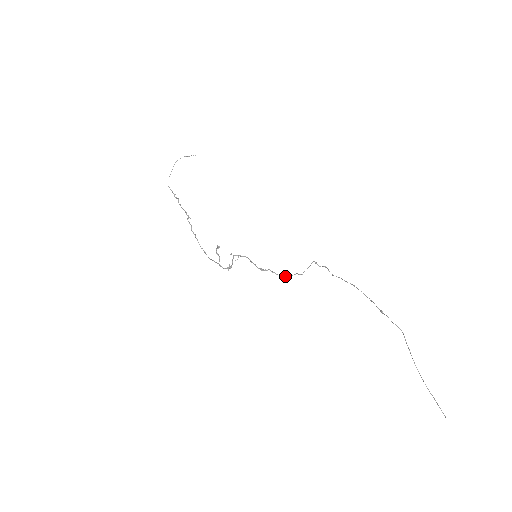
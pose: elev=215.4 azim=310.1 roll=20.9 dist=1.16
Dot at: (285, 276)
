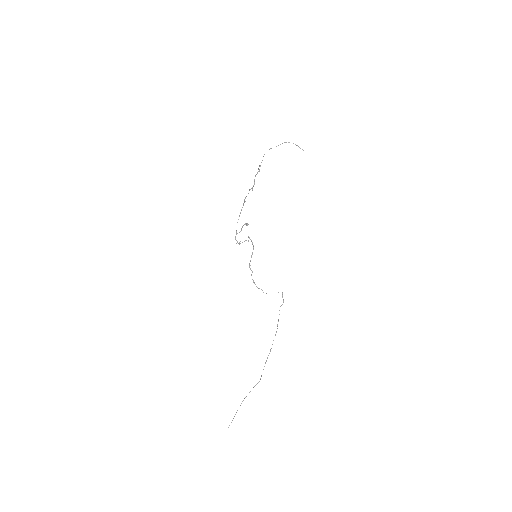
Dot at: (255, 284)
